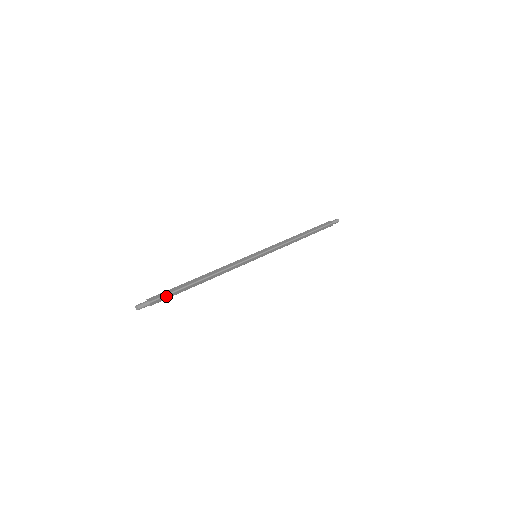
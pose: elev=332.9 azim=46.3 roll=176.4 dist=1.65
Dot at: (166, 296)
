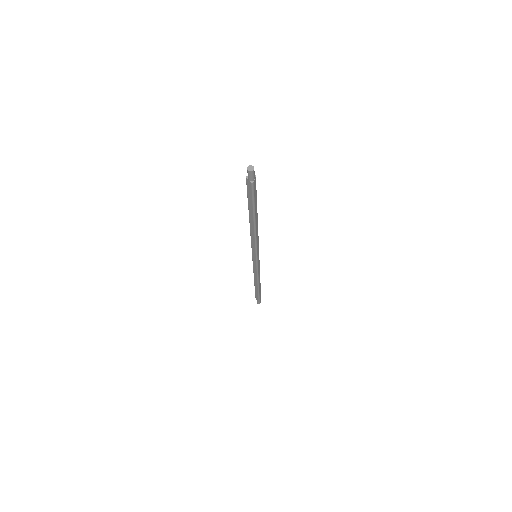
Dot at: (255, 190)
